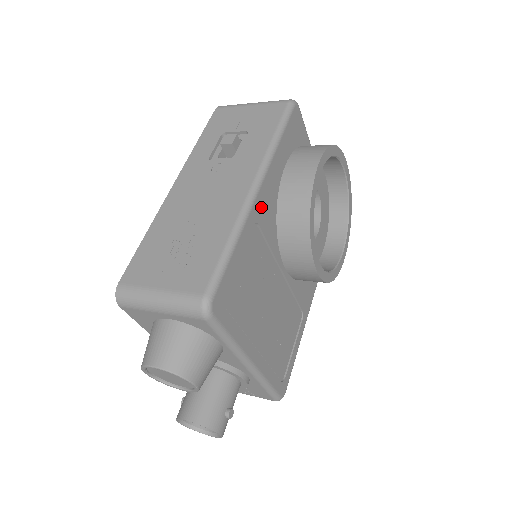
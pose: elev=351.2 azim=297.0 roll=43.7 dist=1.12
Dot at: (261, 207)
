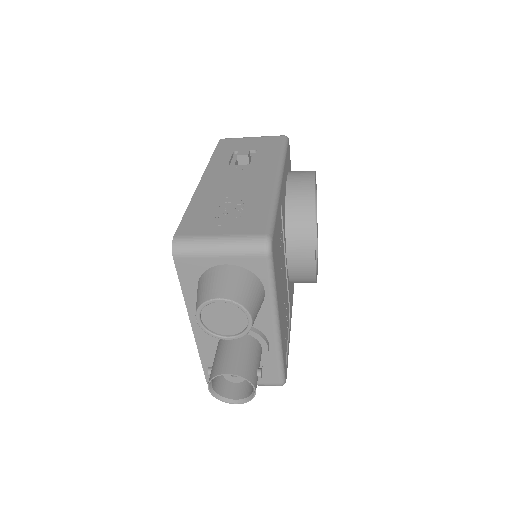
Dot at: (282, 195)
